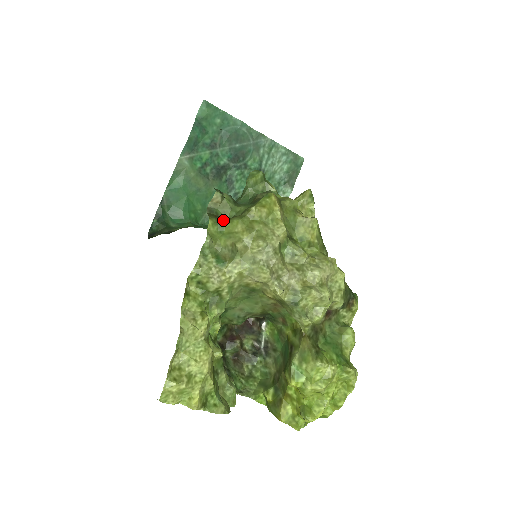
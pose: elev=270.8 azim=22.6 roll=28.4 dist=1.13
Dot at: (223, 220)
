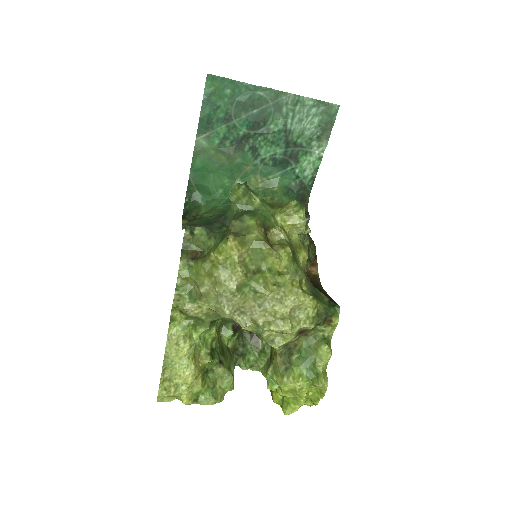
Dot at: (192, 260)
